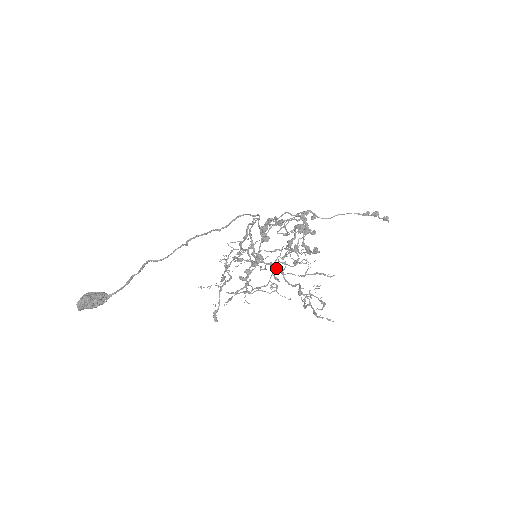
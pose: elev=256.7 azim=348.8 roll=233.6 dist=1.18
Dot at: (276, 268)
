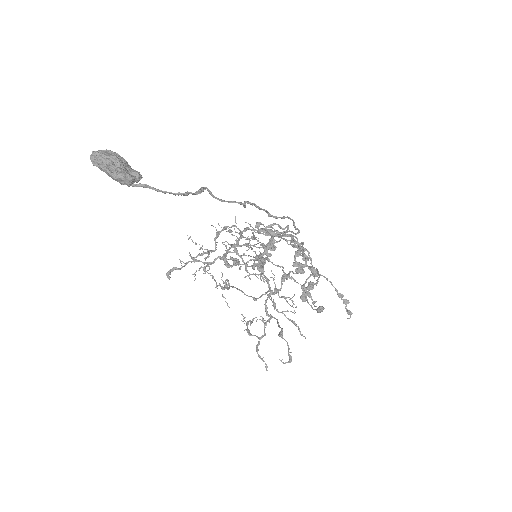
Dot at: (270, 287)
